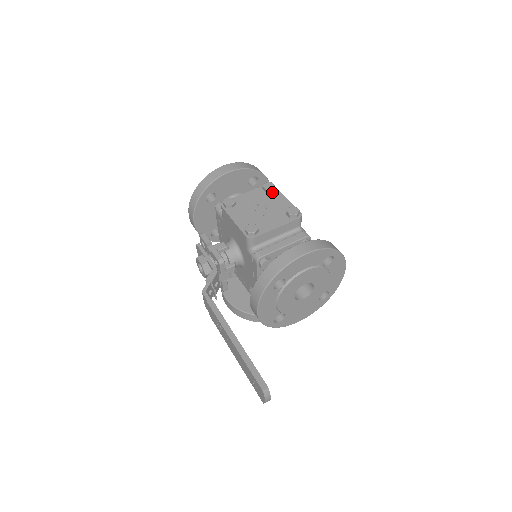
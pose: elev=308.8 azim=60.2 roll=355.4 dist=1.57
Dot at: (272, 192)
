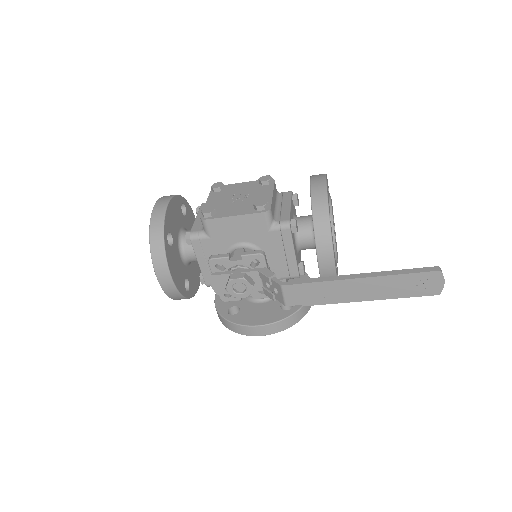
Dot at: (225, 188)
